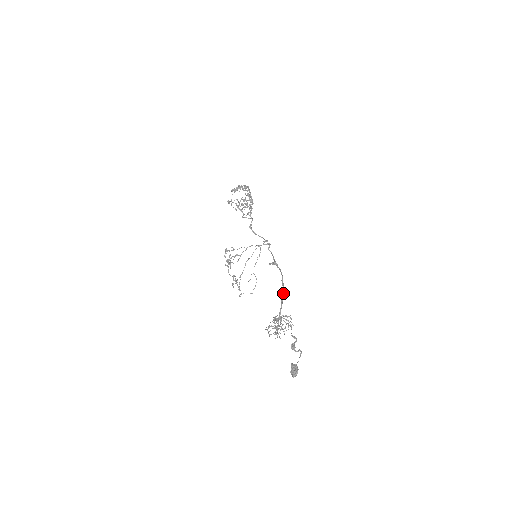
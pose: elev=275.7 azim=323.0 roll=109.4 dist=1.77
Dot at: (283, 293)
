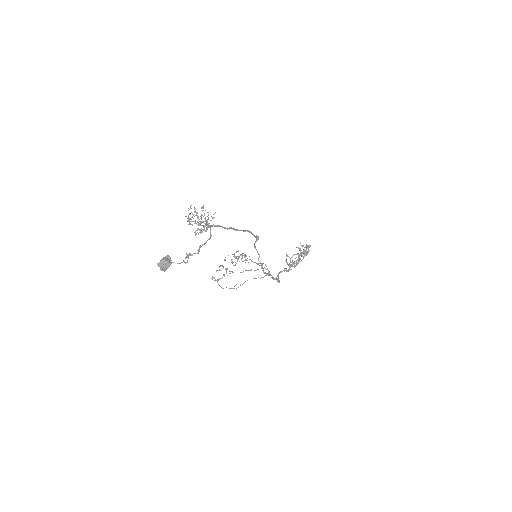
Dot at: (234, 228)
